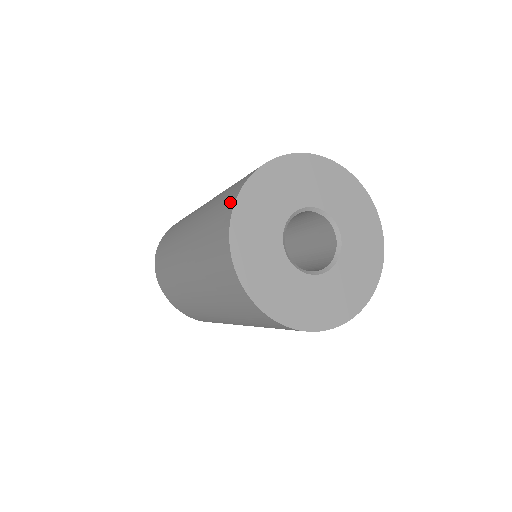
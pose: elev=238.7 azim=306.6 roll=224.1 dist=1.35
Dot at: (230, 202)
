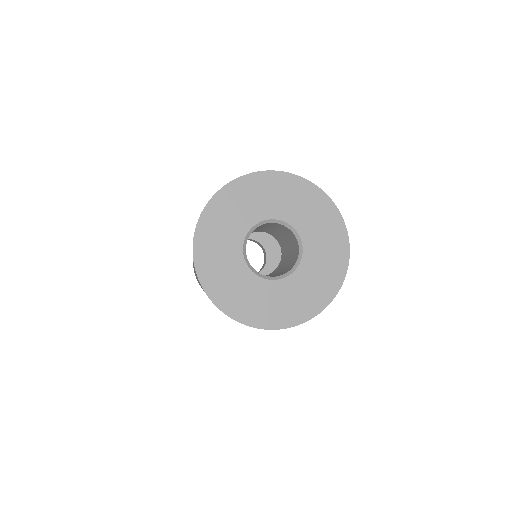
Dot at: occluded
